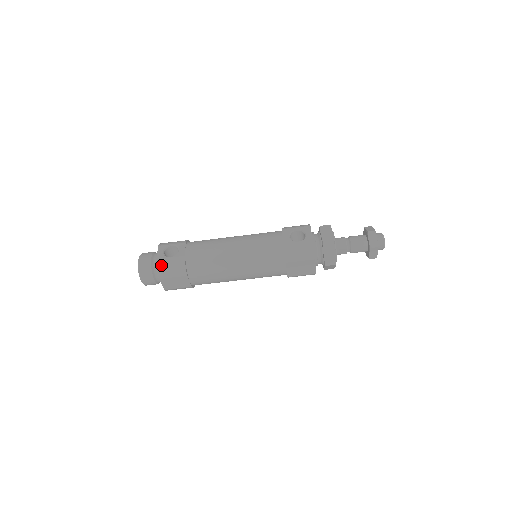
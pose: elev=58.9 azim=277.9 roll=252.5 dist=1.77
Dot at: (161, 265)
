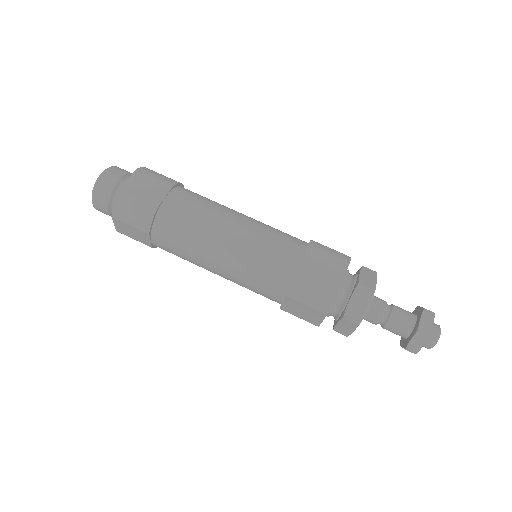
Dot at: (151, 170)
